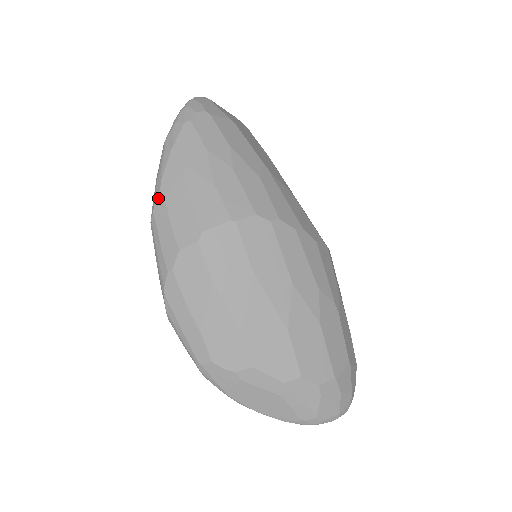
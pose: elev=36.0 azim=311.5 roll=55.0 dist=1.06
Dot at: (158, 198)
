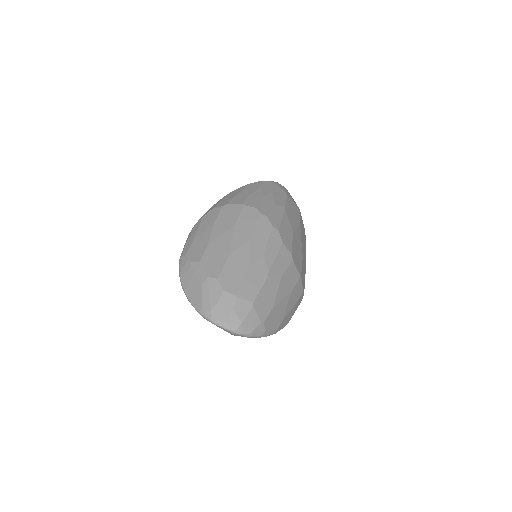
Dot at: (225, 196)
